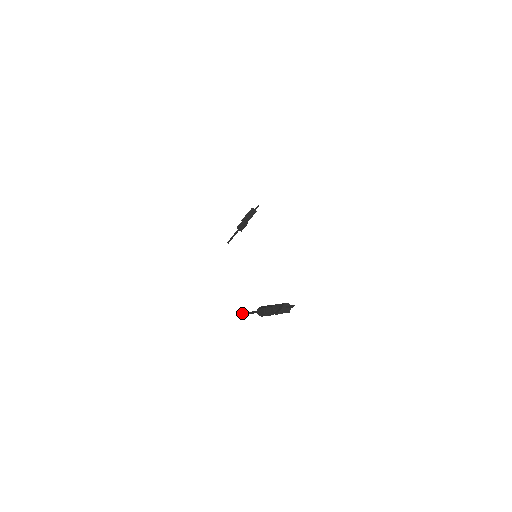
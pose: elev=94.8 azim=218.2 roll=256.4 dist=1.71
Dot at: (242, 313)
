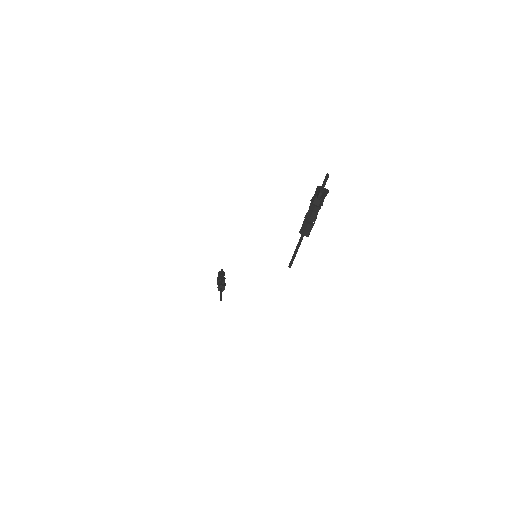
Dot at: (288, 266)
